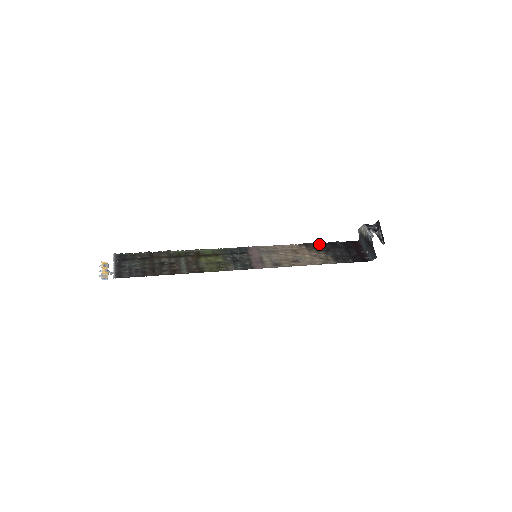
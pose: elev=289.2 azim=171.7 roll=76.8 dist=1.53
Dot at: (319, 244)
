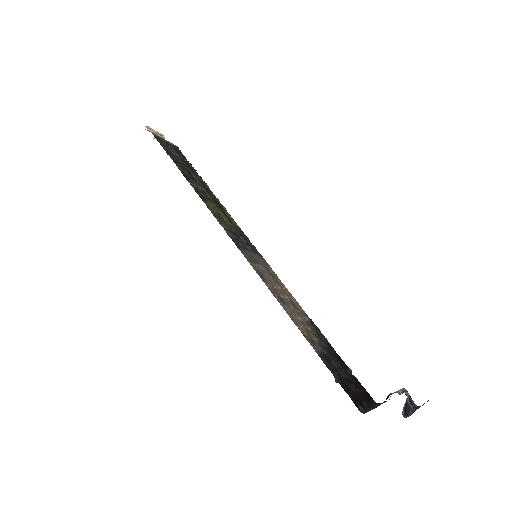
Dot at: (327, 341)
